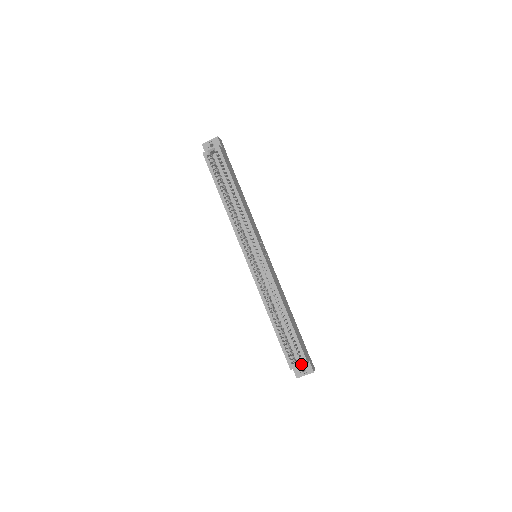
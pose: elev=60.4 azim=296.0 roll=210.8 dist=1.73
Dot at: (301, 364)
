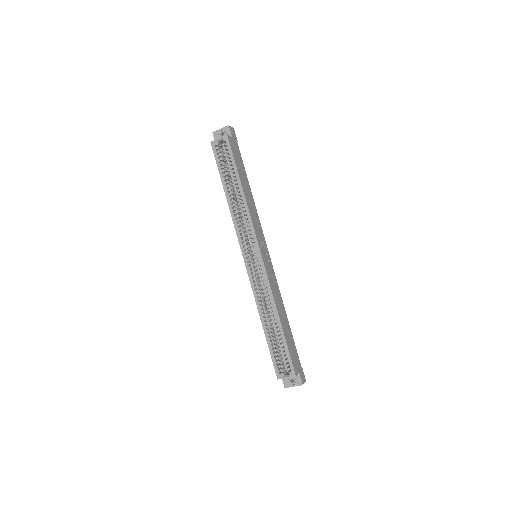
Dot at: (289, 375)
